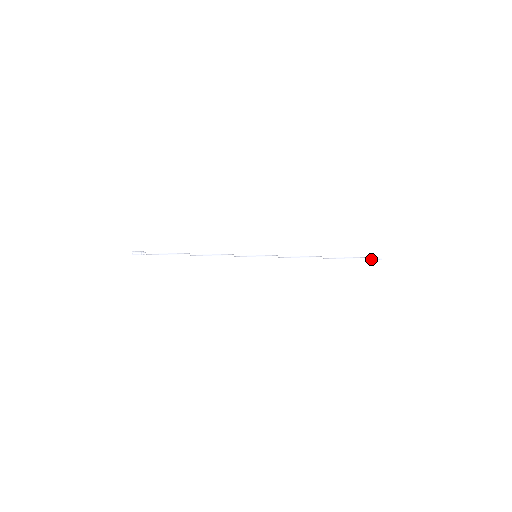
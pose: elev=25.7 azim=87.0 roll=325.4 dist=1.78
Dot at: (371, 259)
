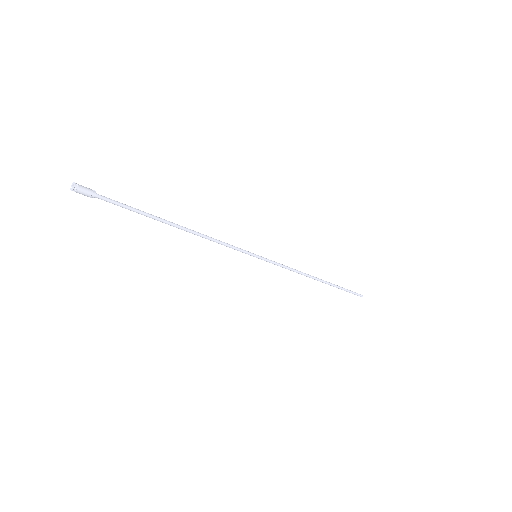
Dot at: (355, 294)
